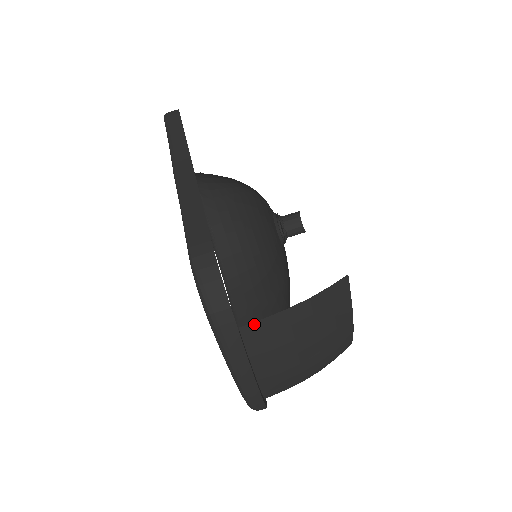
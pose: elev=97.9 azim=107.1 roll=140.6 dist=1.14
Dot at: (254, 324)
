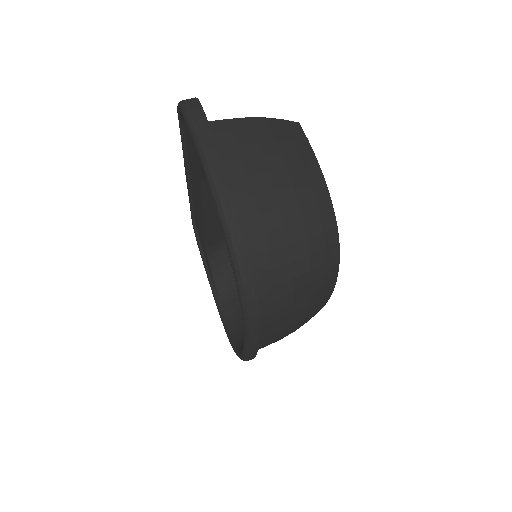
Dot at: (219, 122)
